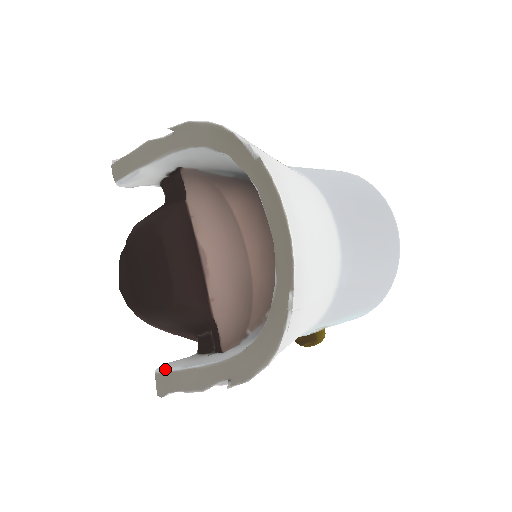
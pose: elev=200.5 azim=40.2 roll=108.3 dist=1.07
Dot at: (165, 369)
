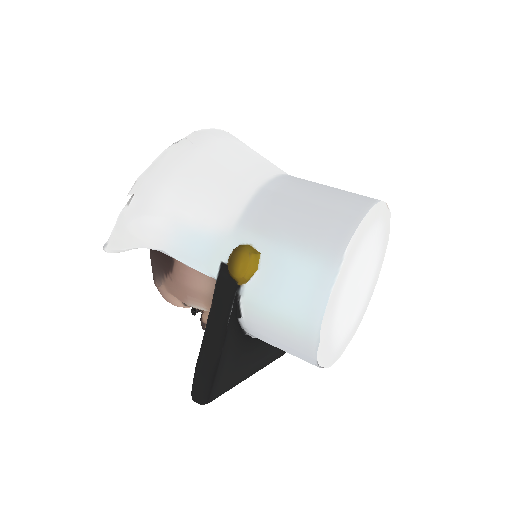
Dot at: occluded
